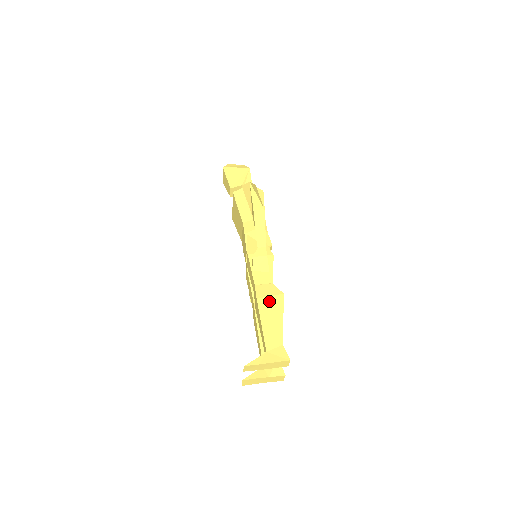
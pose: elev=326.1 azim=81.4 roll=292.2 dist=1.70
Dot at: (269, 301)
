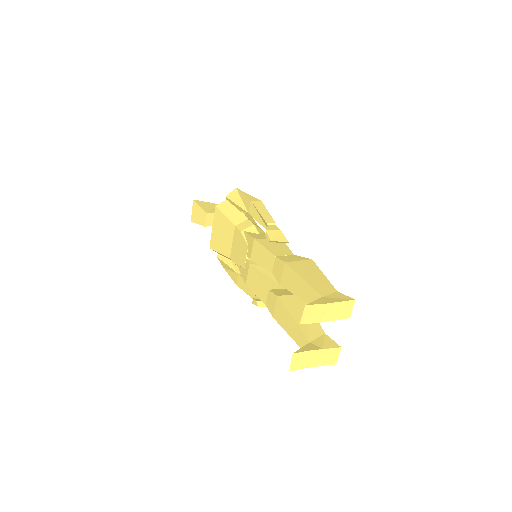
Dot at: (300, 263)
